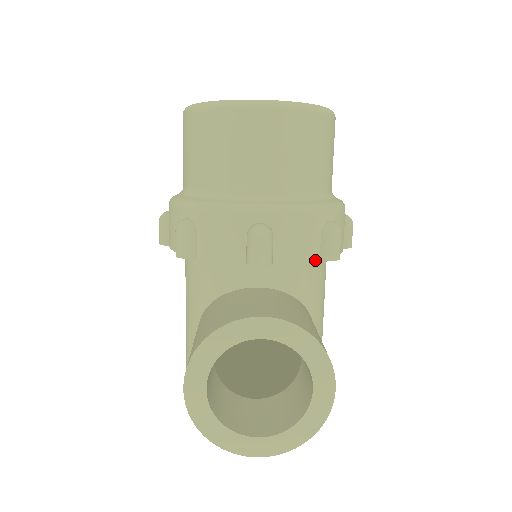
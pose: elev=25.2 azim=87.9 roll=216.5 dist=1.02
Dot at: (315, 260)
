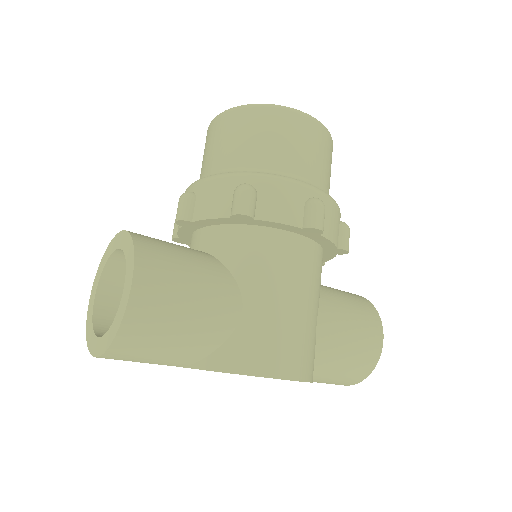
Dot at: (225, 218)
